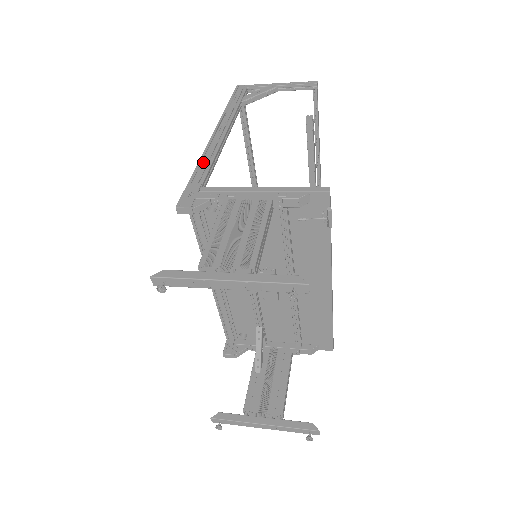
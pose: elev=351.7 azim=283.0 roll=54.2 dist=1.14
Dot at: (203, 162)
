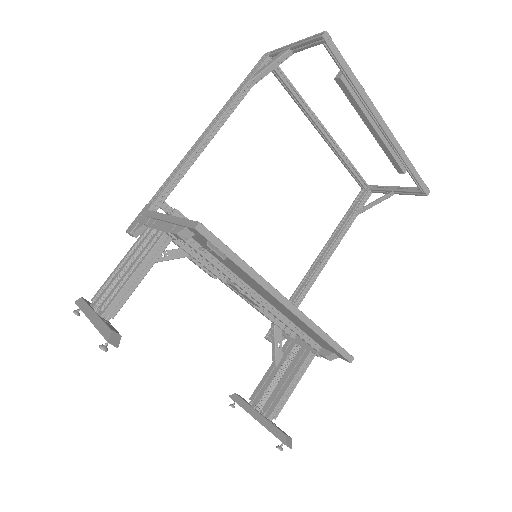
Dot at: (170, 176)
